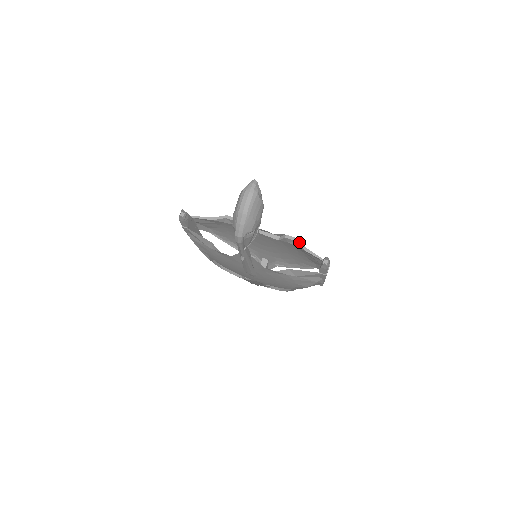
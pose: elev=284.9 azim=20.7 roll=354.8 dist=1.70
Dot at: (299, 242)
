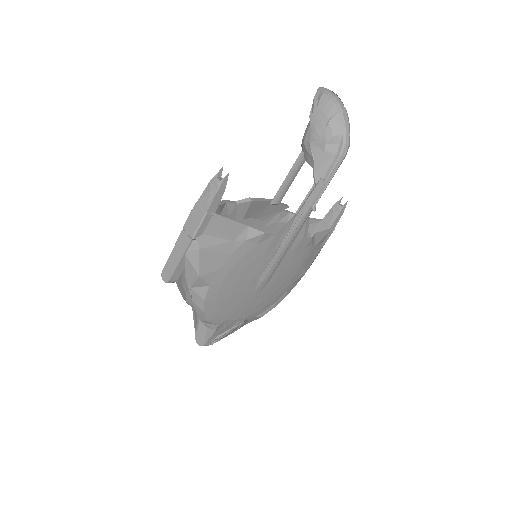
Dot at: (292, 212)
